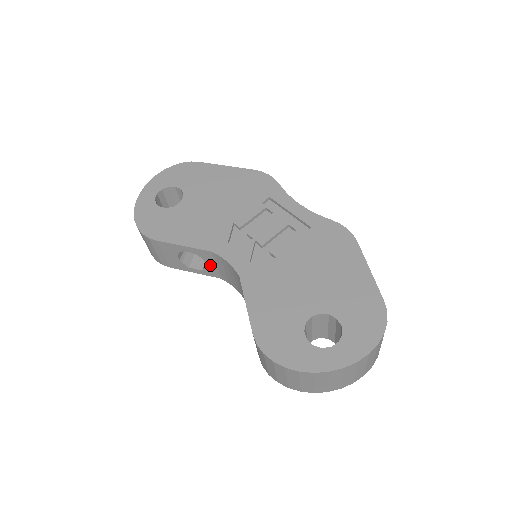
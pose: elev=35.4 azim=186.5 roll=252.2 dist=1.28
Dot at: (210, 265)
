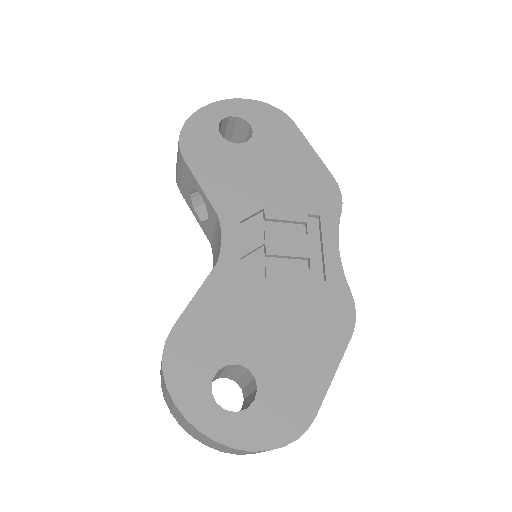
Dot at: (210, 225)
